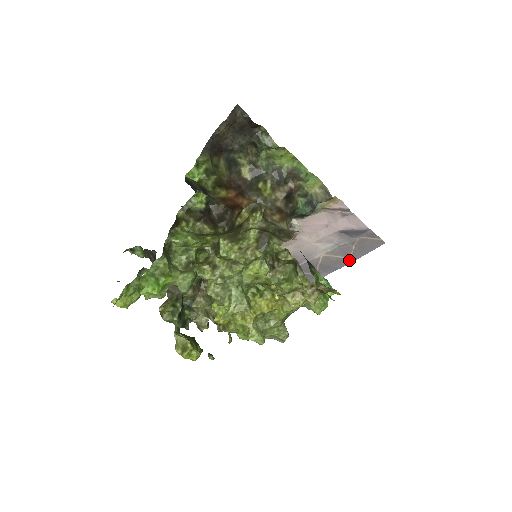
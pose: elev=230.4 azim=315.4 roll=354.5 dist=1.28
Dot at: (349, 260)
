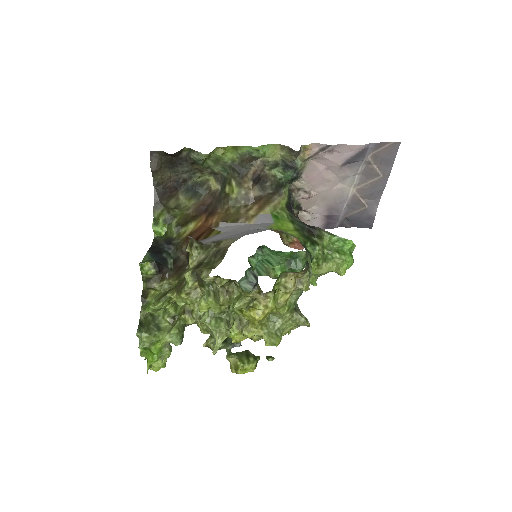
Dot at: (384, 178)
